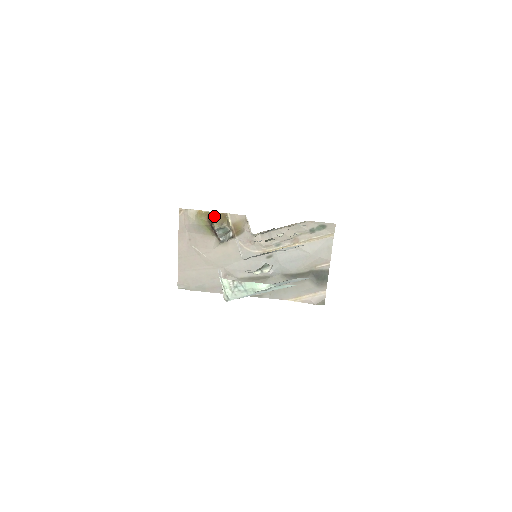
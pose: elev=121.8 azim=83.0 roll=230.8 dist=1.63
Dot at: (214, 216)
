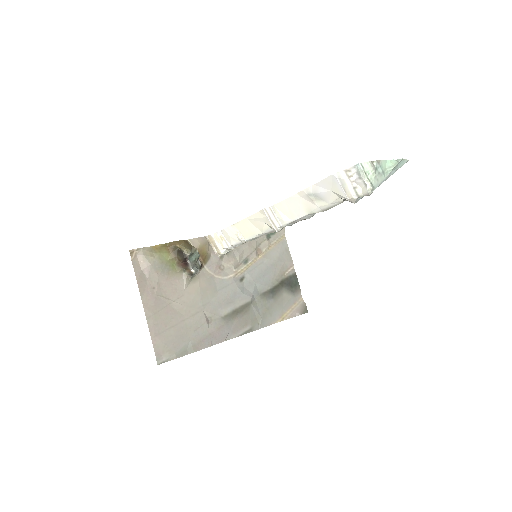
Dot at: (178, 243)
